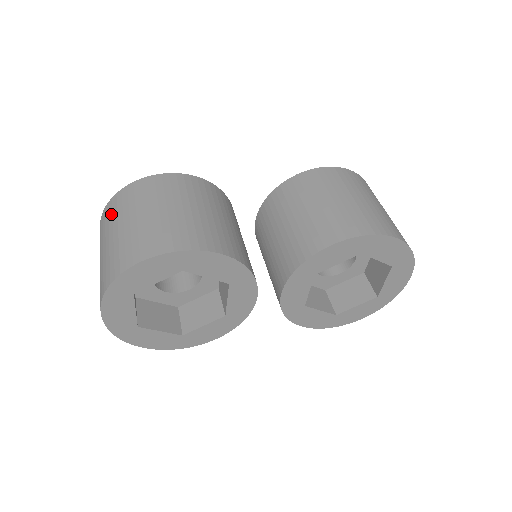
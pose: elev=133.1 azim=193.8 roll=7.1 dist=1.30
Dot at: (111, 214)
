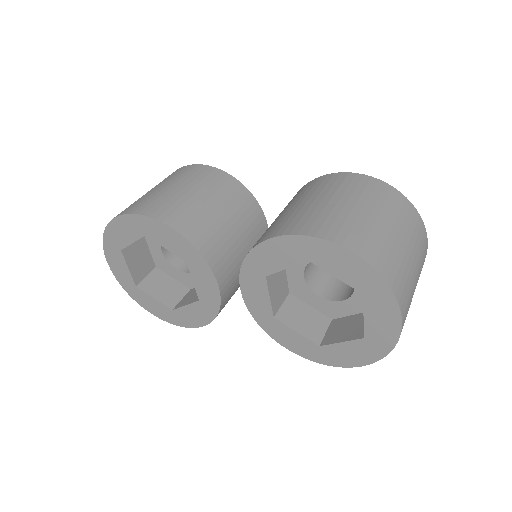
Dot at: occluded
